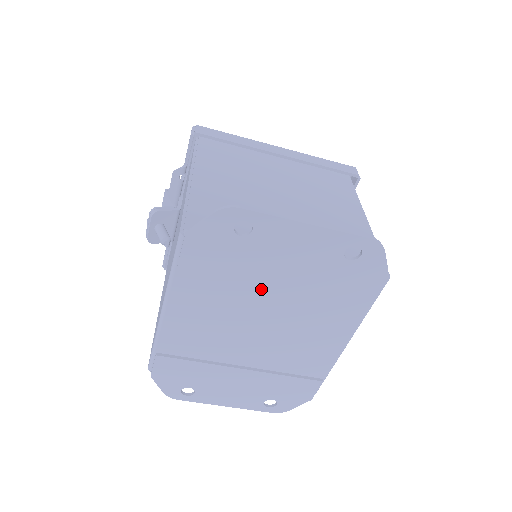
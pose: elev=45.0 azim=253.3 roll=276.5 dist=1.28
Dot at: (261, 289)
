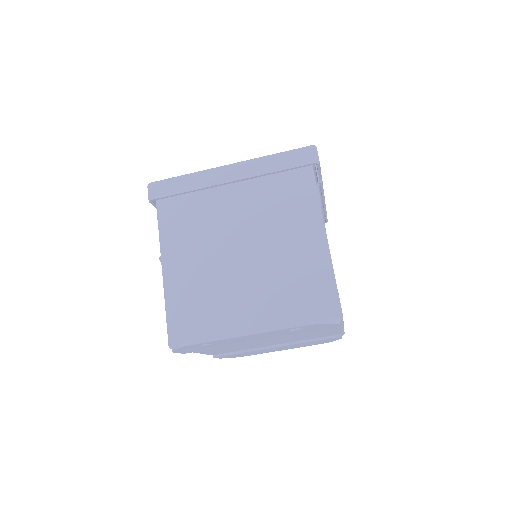
Dot at: occluded
